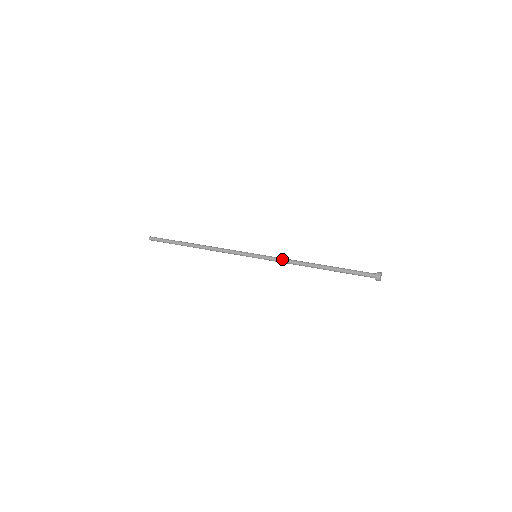
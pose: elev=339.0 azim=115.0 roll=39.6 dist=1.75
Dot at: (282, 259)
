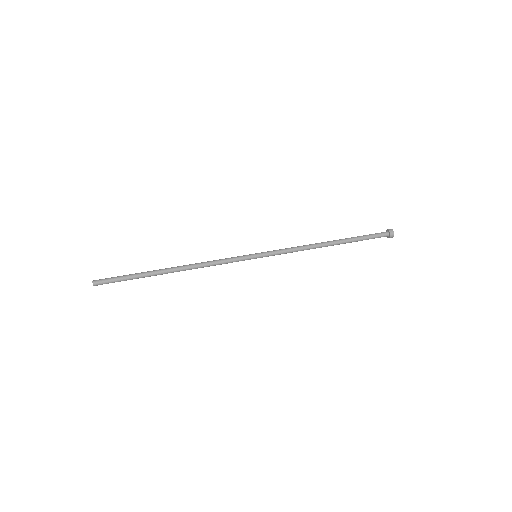
Dot at: (290, 250)
